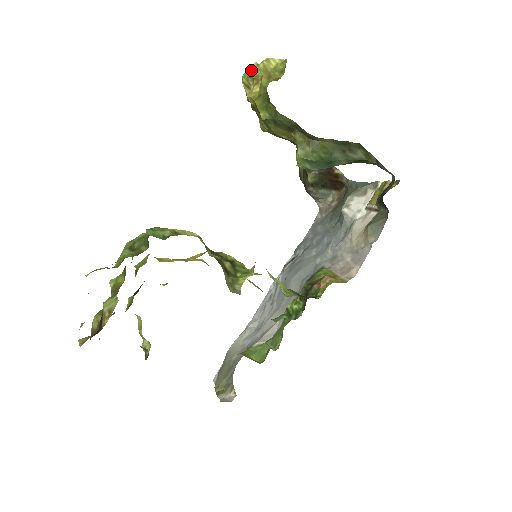
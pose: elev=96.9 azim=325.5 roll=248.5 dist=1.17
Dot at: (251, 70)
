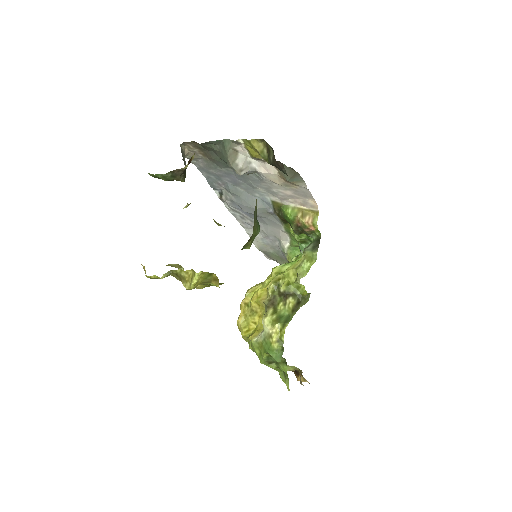
Dot at: occluded
